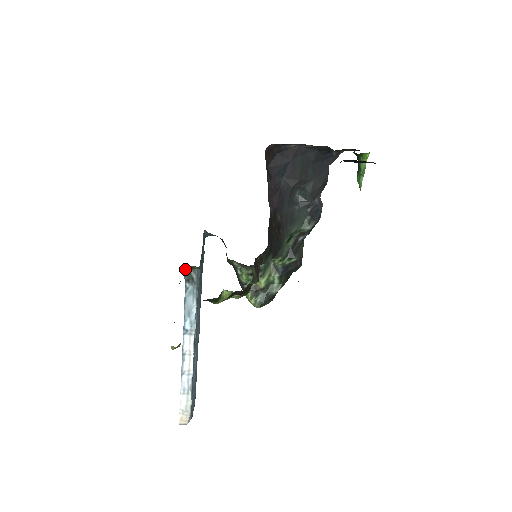
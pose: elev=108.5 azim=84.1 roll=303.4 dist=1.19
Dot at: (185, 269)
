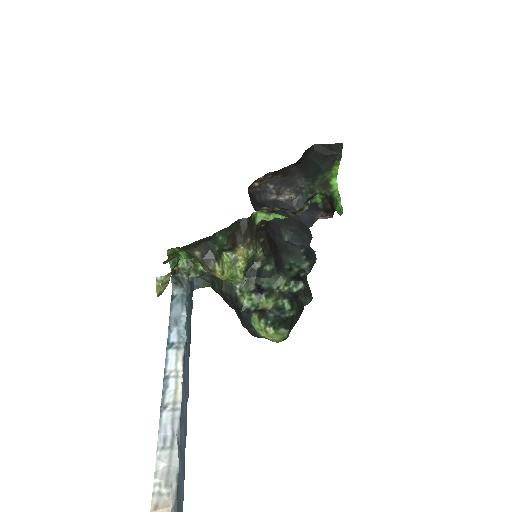
Dot at: (173, 269)
